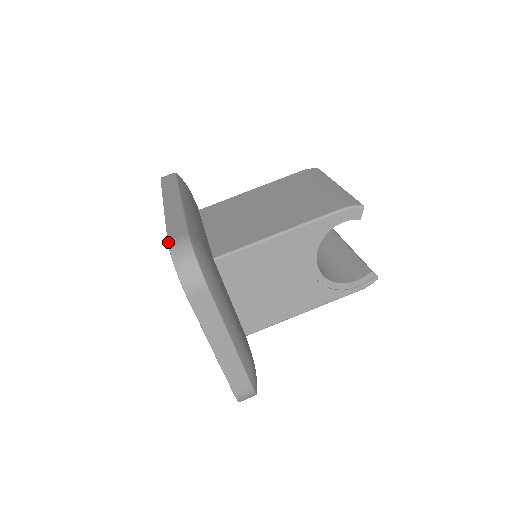
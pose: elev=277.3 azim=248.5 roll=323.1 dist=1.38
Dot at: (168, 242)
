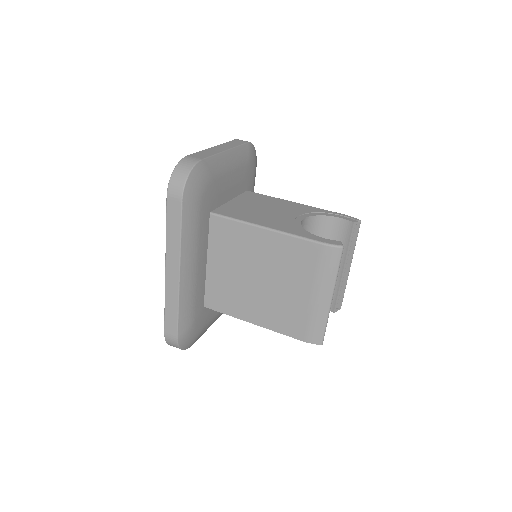
Dot at: occluded
